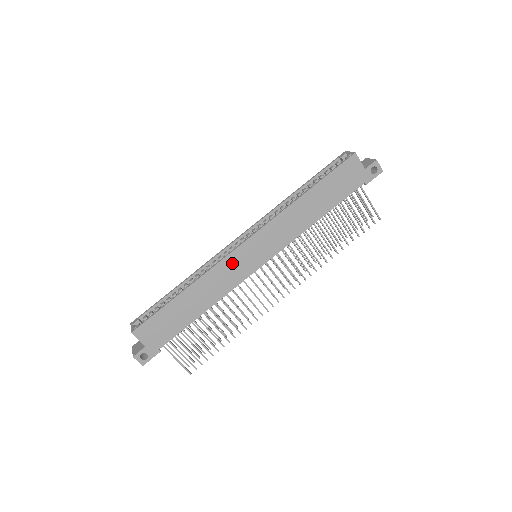
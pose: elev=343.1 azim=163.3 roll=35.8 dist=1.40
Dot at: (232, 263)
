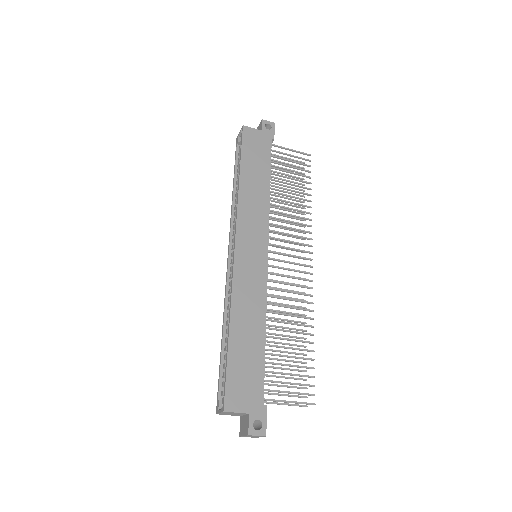
Dot at: (243, 272)
